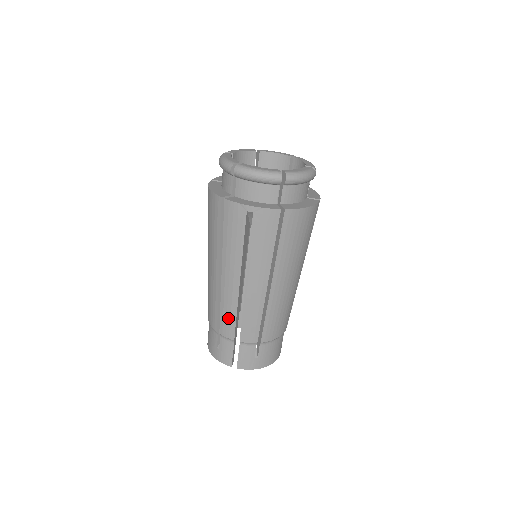
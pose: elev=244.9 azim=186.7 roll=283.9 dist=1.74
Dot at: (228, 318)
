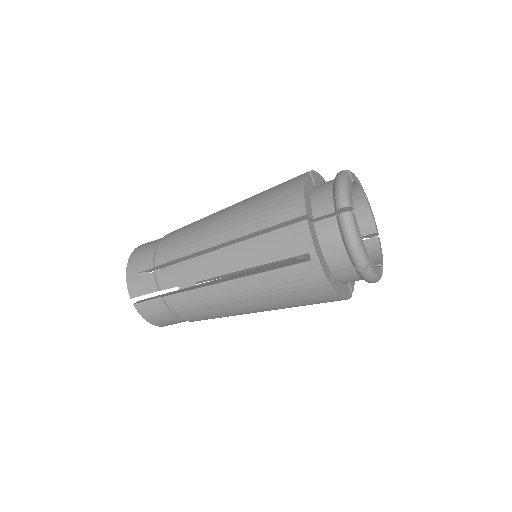
Dot at: (179, 275)
